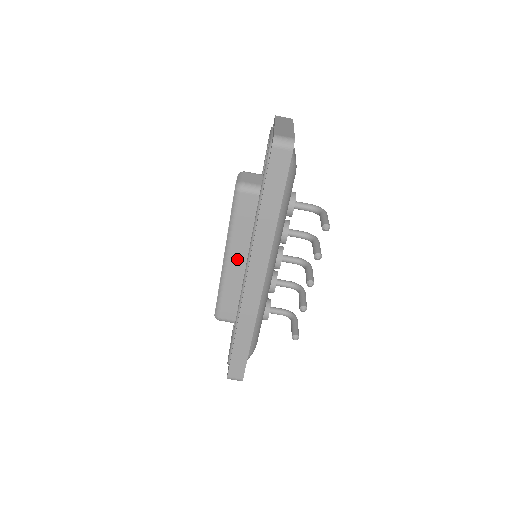
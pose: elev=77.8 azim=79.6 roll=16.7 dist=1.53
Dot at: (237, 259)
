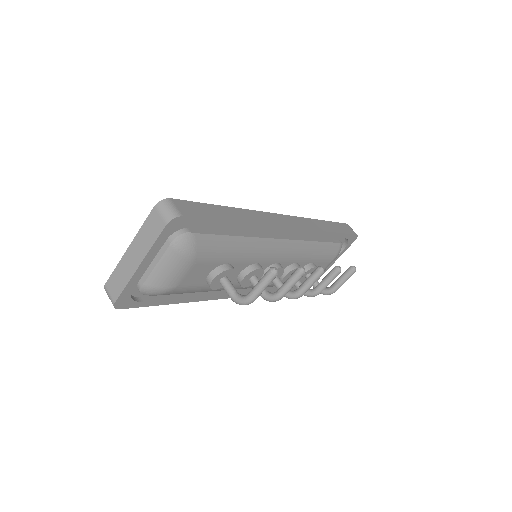
Dot at: occluded
